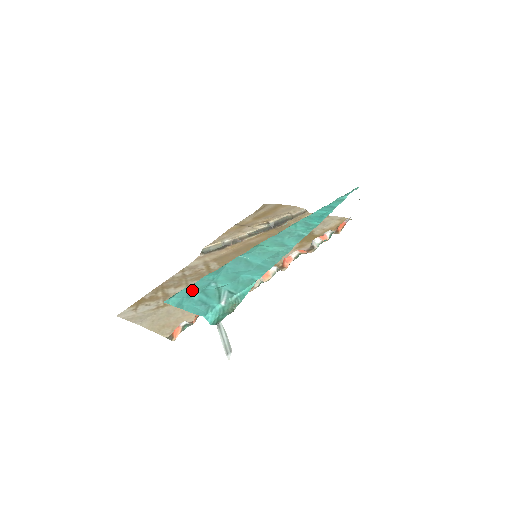
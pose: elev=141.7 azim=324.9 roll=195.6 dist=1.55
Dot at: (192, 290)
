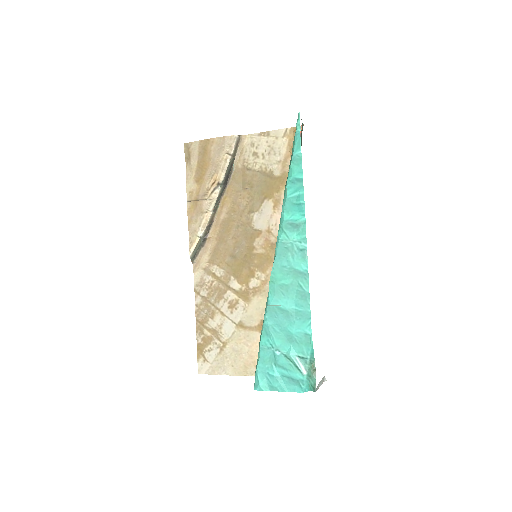
Dot at: (266, 366)
